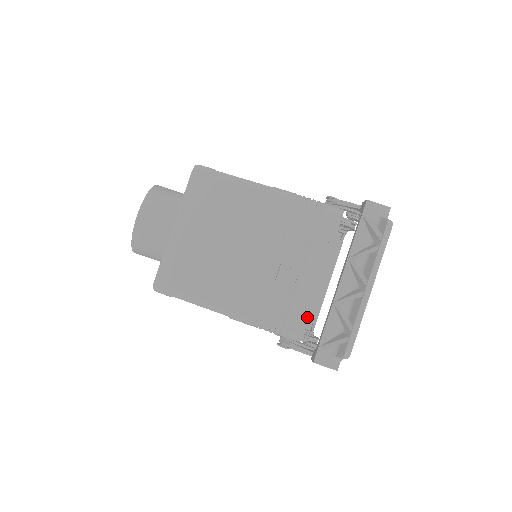
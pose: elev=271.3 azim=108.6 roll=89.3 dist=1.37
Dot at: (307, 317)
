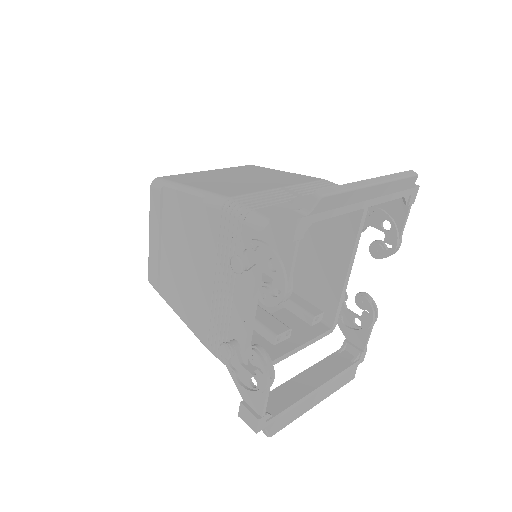
Dot at: occluded
